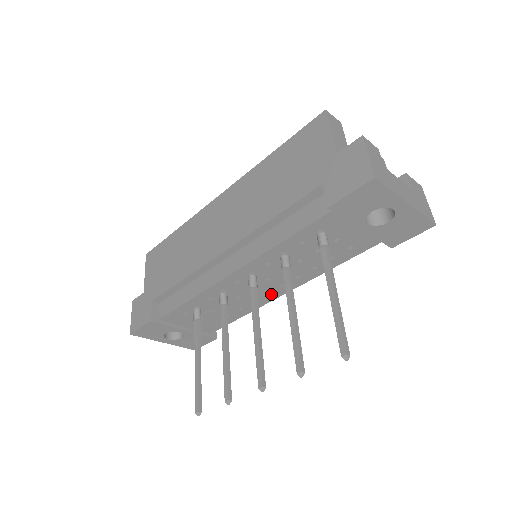
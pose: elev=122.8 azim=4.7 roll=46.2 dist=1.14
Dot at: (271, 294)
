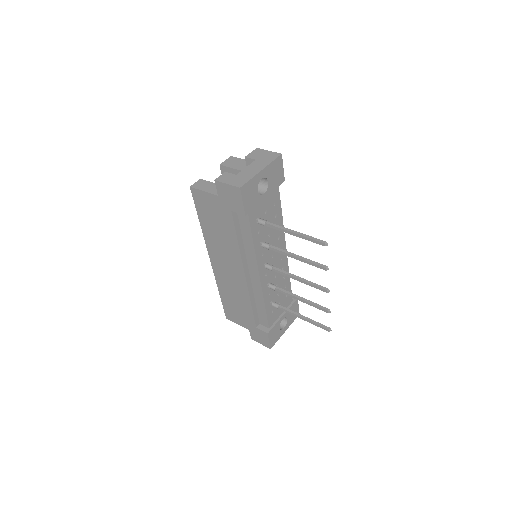
Dot at: (283, 257)
